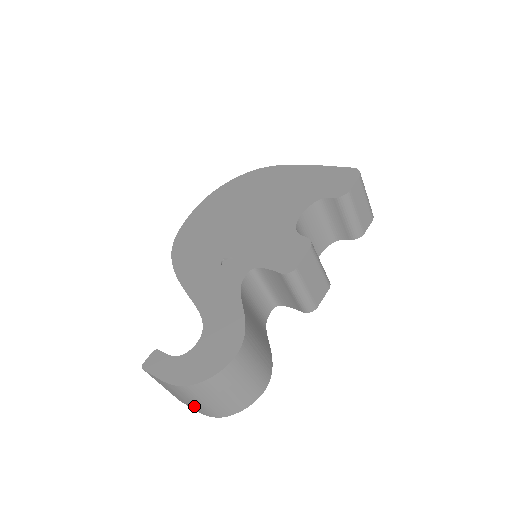
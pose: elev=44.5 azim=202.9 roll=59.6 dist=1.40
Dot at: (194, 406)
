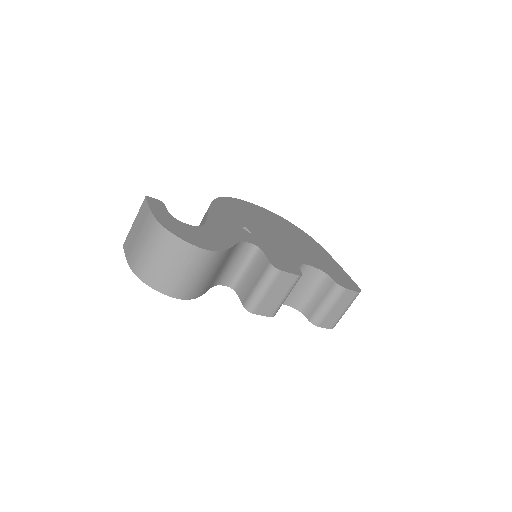
Dot at: (135, 251)
